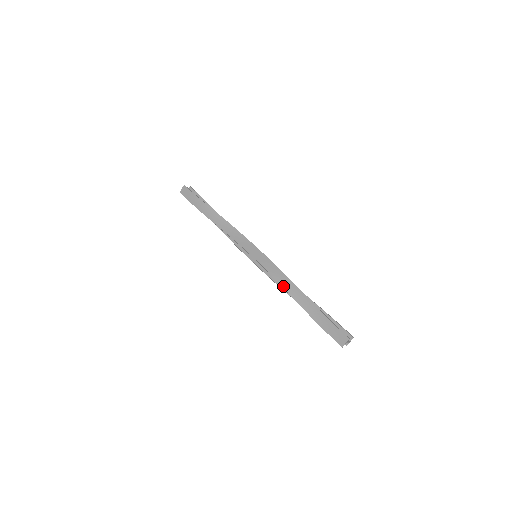
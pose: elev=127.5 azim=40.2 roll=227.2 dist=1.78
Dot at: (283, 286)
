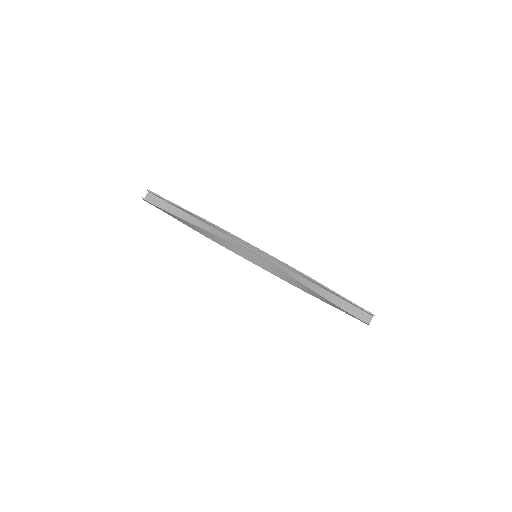
Dot at: occluded
